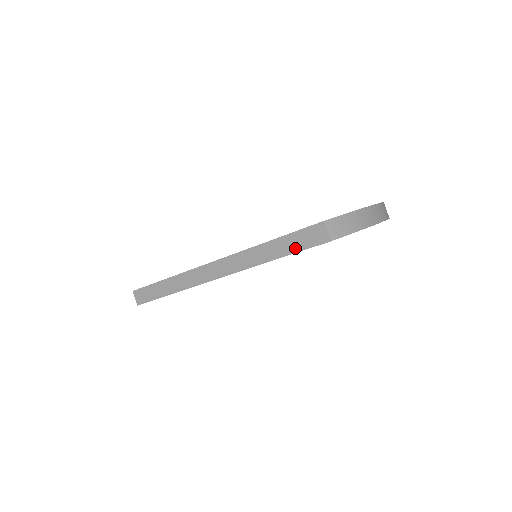
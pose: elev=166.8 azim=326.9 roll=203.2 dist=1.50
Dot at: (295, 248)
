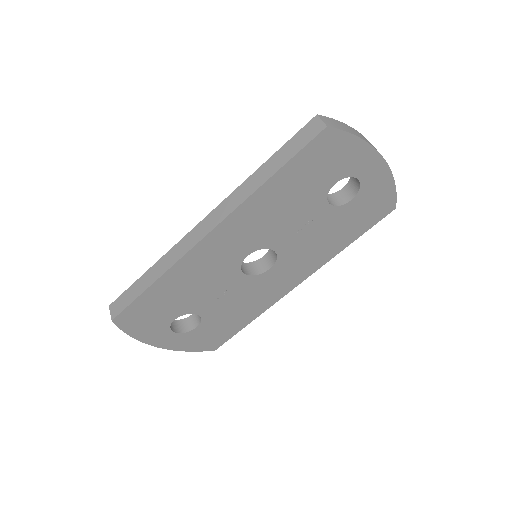
Dot at: (290, 154)
